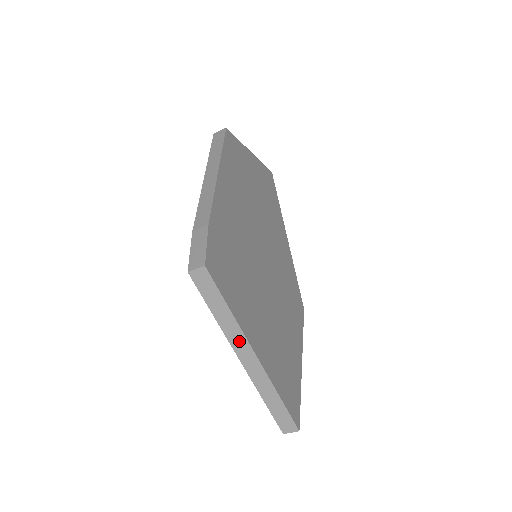
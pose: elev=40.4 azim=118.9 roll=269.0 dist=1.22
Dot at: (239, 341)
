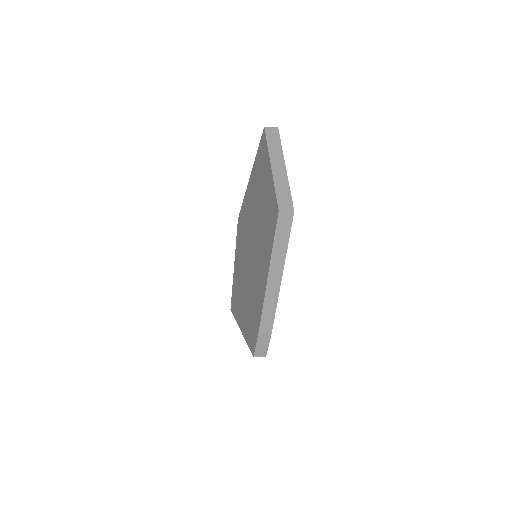
Dot at: occluded
